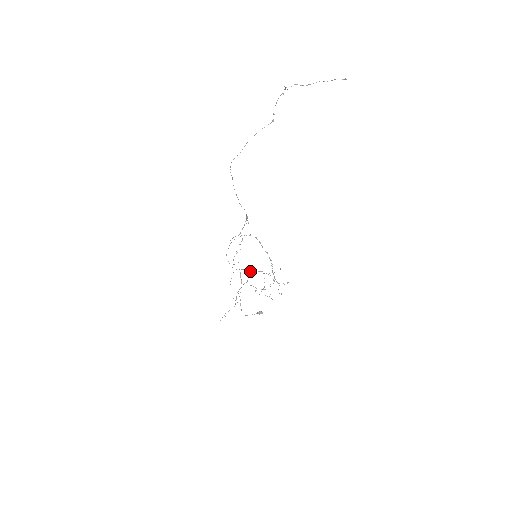
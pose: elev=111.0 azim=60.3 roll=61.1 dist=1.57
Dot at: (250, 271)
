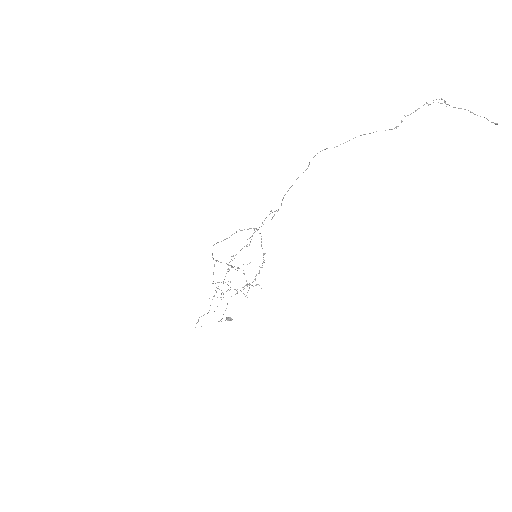
Dot at: (231, 266)
